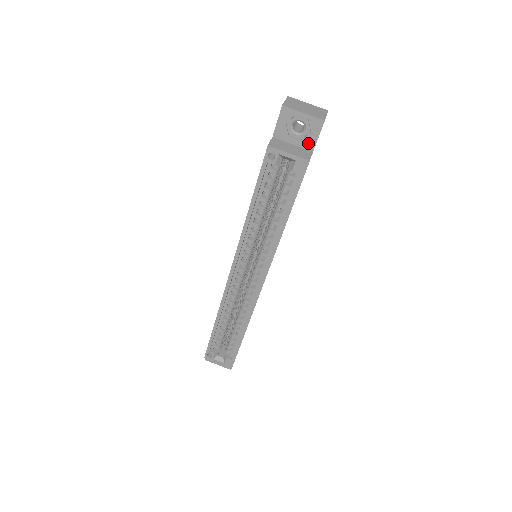
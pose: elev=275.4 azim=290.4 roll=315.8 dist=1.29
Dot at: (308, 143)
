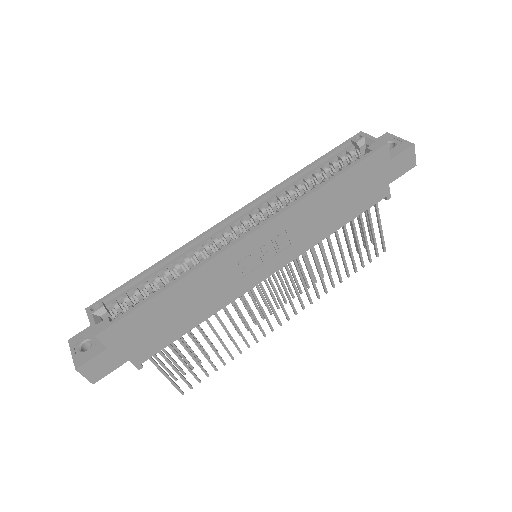
Dot at: (390, 154)
